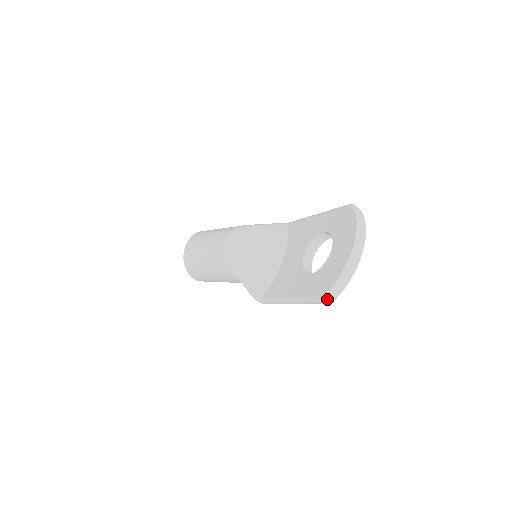
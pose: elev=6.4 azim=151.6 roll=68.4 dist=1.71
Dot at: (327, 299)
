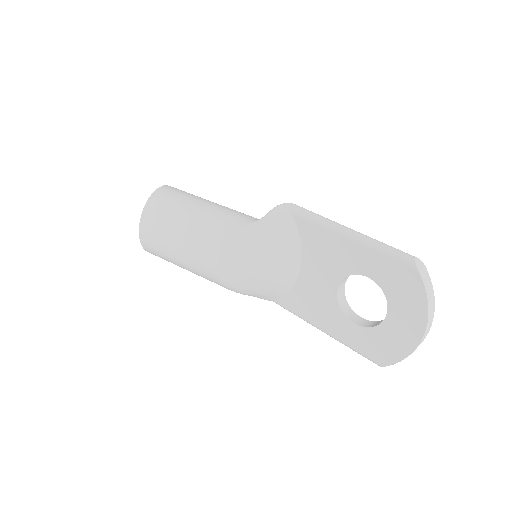
Dot at: occluded
